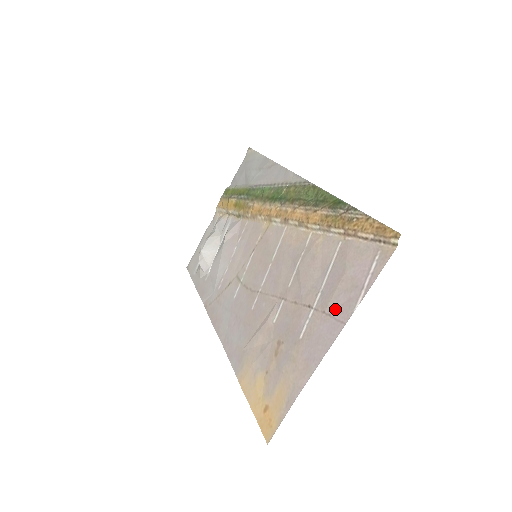
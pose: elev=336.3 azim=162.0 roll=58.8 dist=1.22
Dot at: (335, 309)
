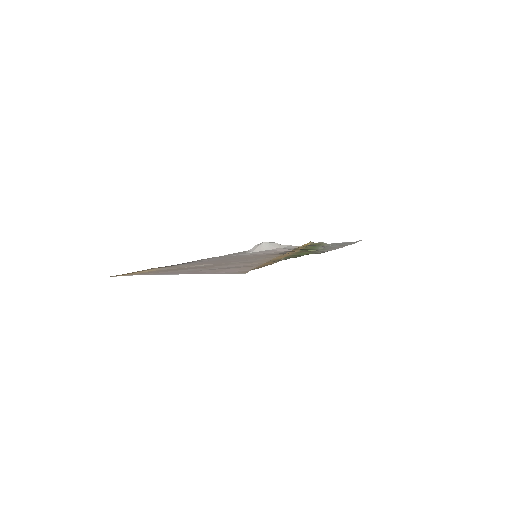
Dot at: (201, 271)
